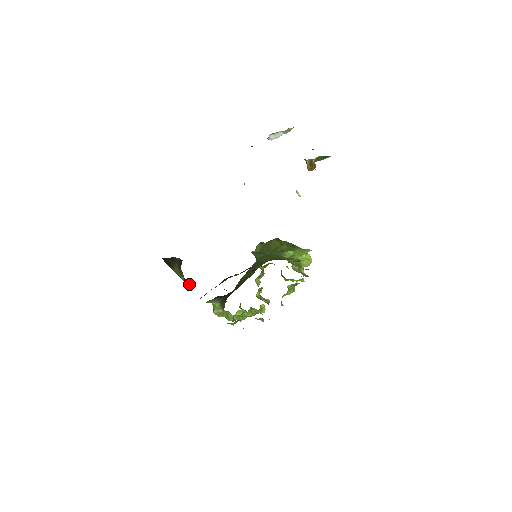
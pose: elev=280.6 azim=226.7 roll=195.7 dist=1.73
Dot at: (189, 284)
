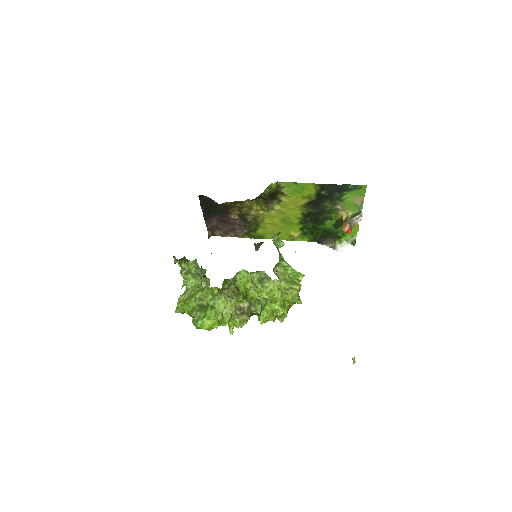
Dot at: occluded
